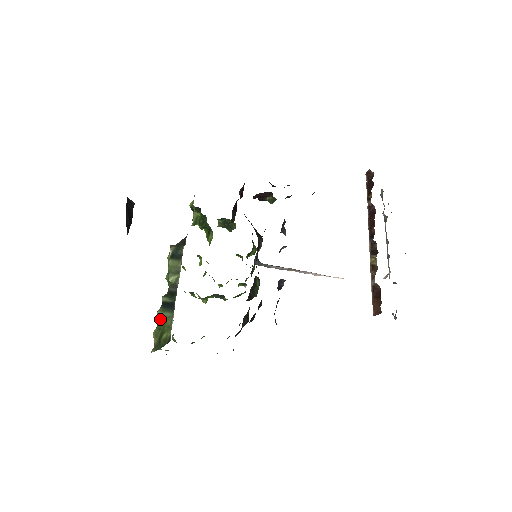
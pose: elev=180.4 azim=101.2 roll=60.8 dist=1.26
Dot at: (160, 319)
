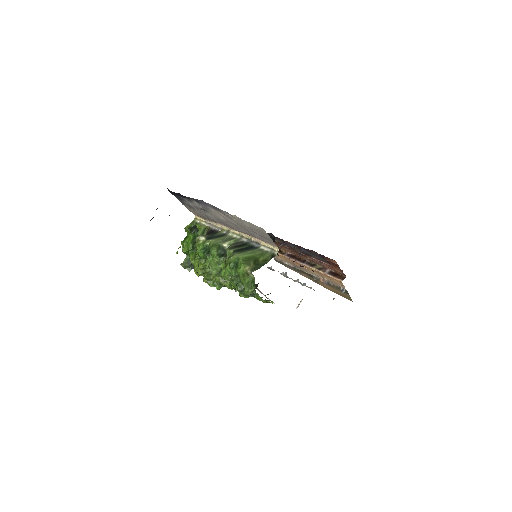
Dot at: (244, 256)
